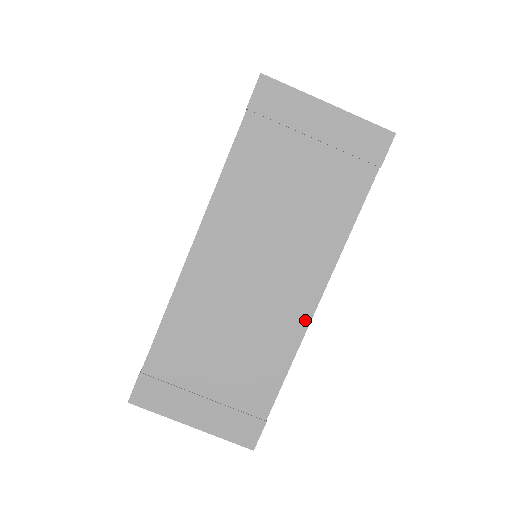
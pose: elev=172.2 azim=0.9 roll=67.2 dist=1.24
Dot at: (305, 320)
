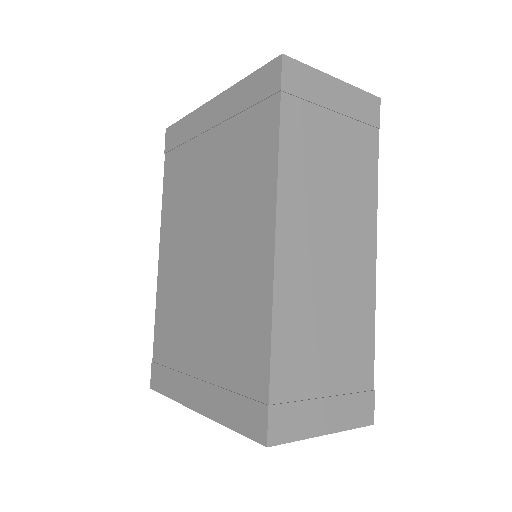
Dot at: (372, 280)
